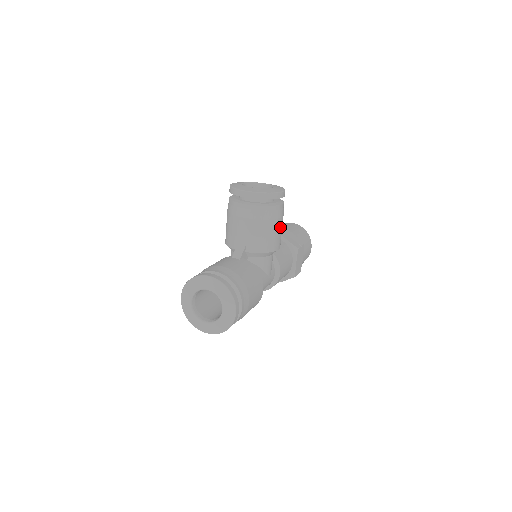
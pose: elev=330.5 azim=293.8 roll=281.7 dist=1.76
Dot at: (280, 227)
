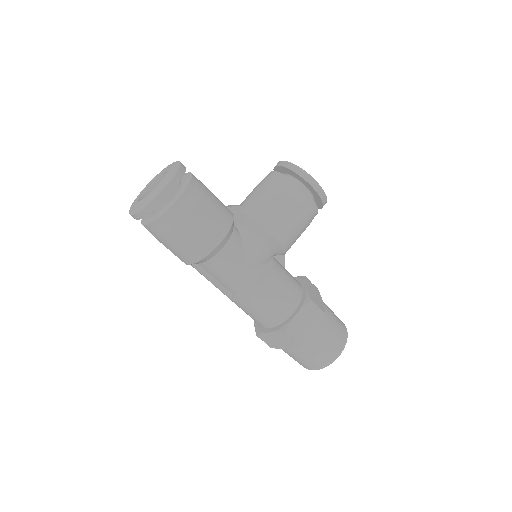
Dot at: (292, 216)
